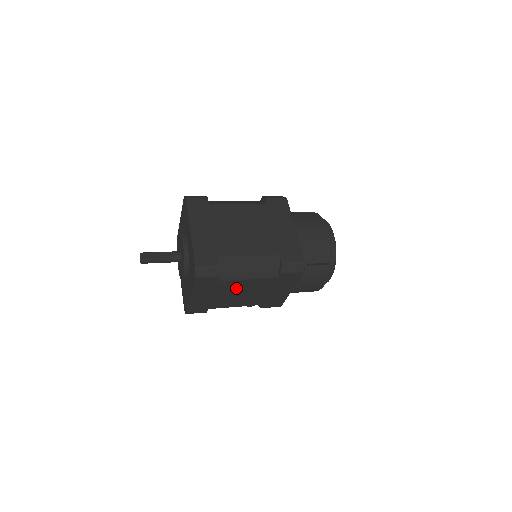
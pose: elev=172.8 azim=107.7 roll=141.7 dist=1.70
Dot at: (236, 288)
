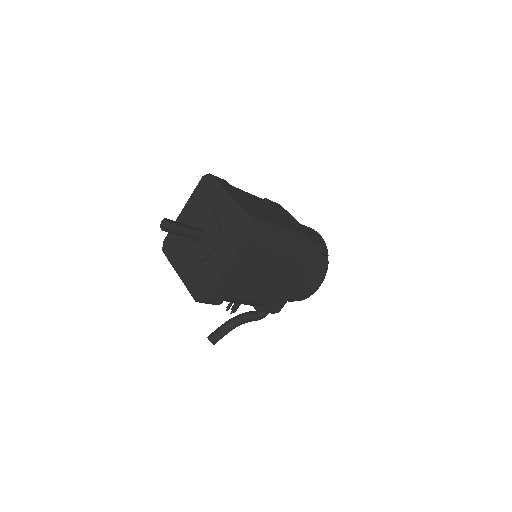
Dot at: (268, 263)
